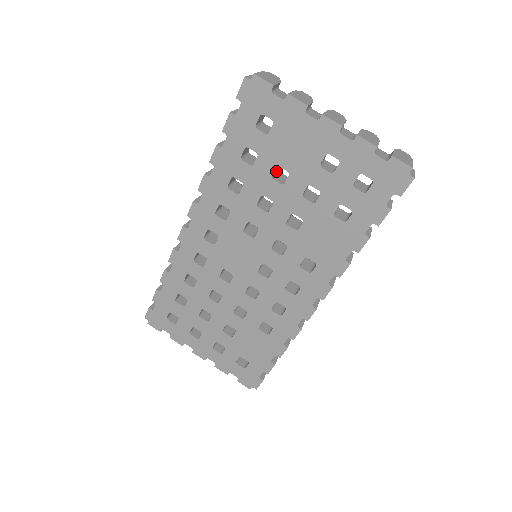
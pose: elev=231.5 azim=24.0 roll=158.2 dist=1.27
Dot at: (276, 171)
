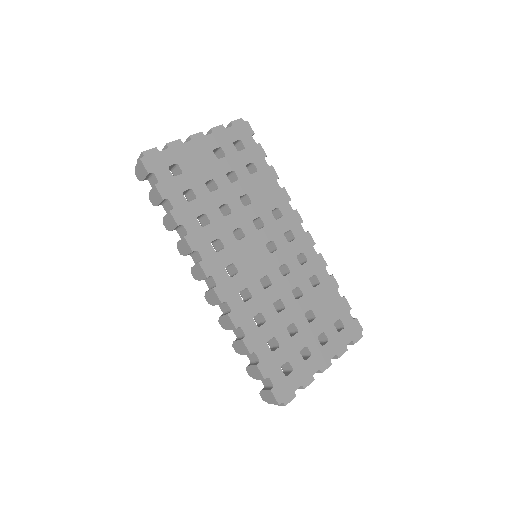
Dot at: occluded
